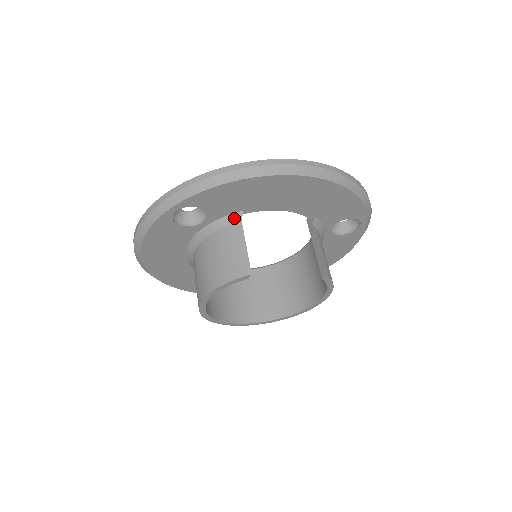
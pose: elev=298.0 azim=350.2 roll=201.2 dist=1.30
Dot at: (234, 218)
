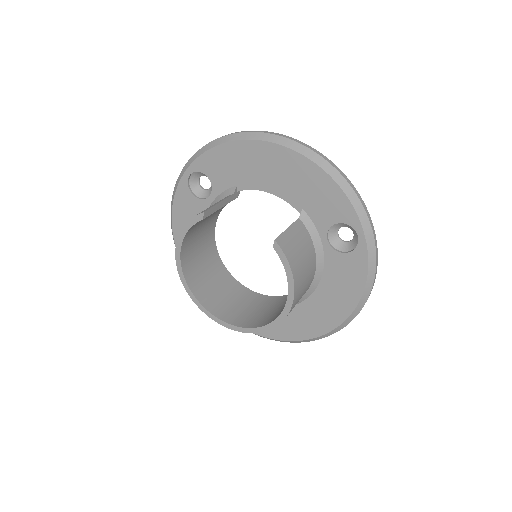
Dot at: (229, 192)
